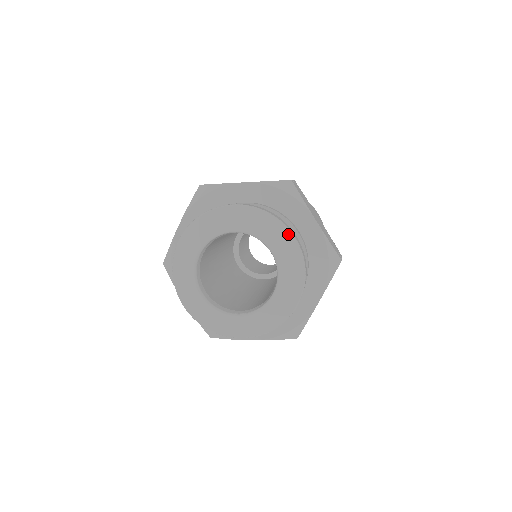
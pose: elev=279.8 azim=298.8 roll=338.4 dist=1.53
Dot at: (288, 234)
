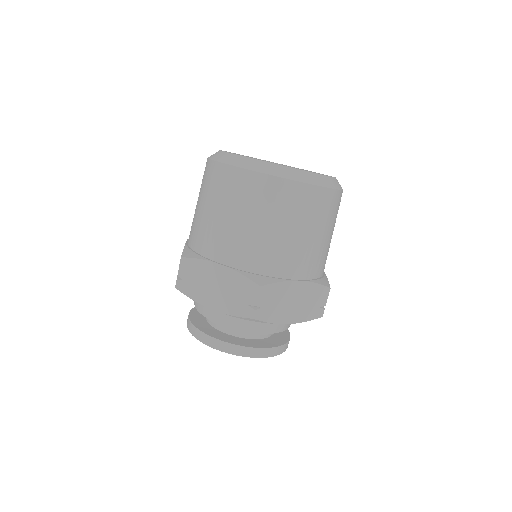
Dot at: (261, 357)
